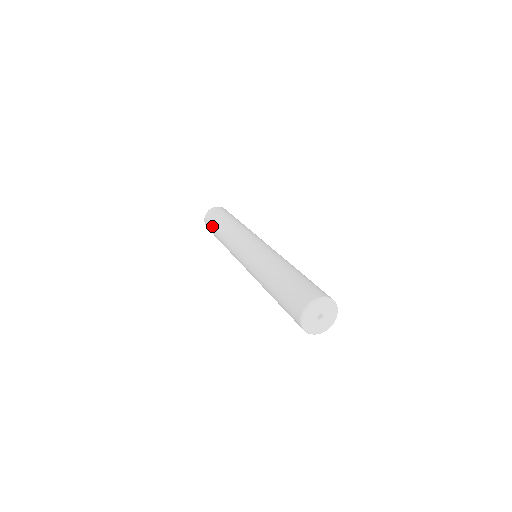
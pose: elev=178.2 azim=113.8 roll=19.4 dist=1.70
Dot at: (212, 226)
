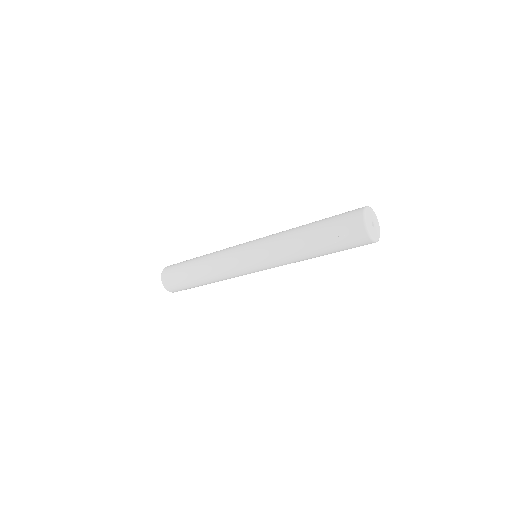
Dot at: (183, 282)
